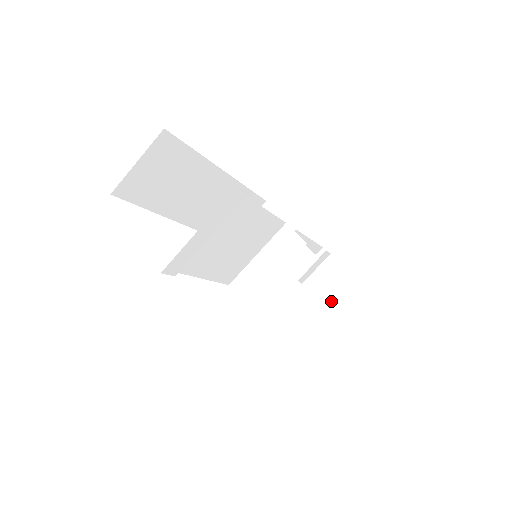
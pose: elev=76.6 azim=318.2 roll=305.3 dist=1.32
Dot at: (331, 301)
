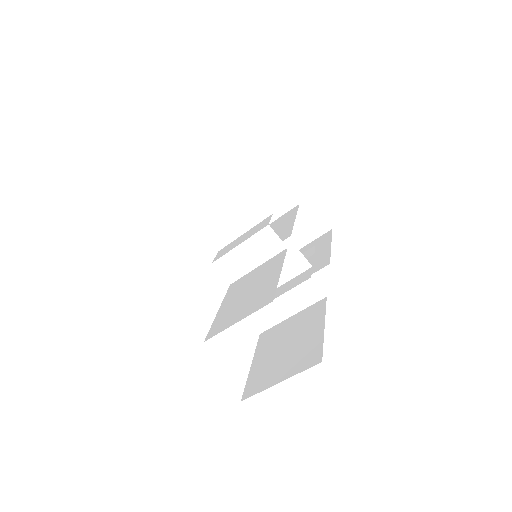
Dot at: (302, 240)
